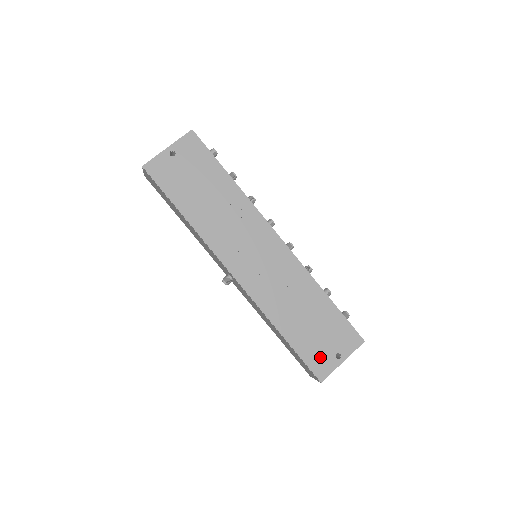
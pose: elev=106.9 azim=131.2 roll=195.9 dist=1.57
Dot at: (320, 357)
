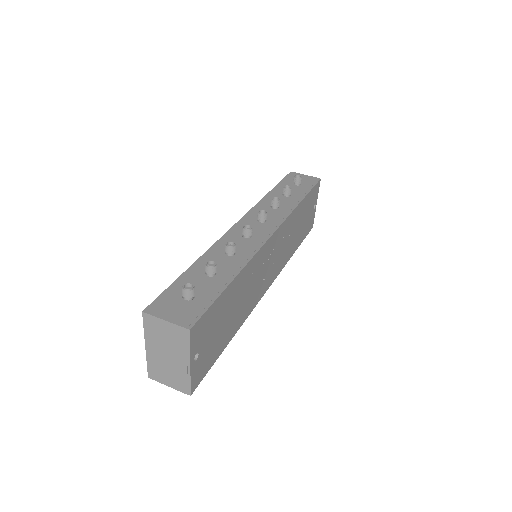
Dot at: (309, 223)
